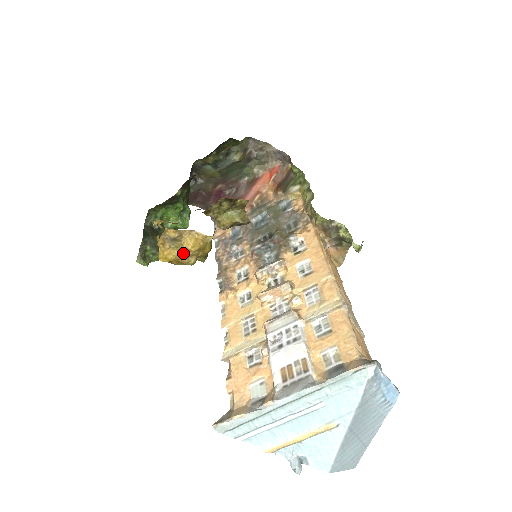
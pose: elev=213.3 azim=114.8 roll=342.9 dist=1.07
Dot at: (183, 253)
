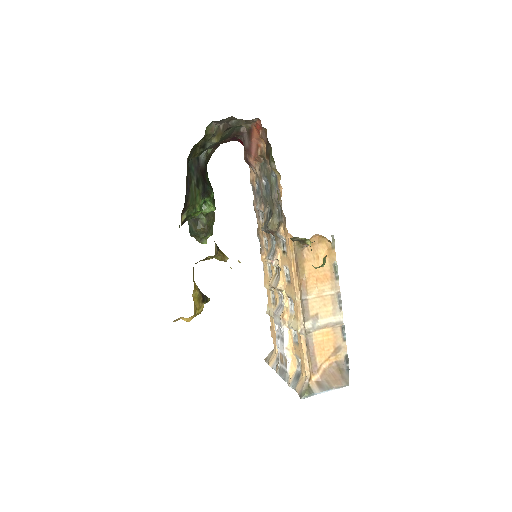
Dot at: occluded
